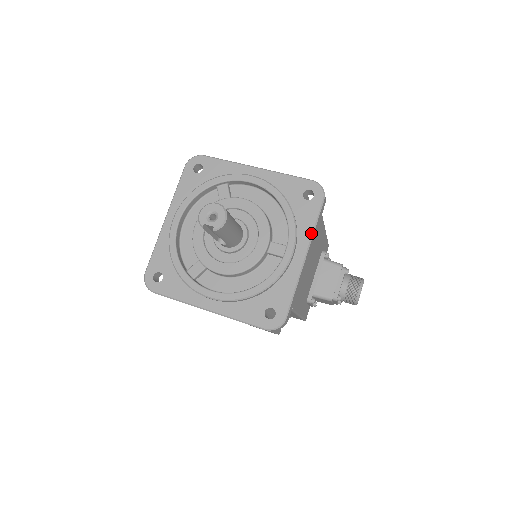
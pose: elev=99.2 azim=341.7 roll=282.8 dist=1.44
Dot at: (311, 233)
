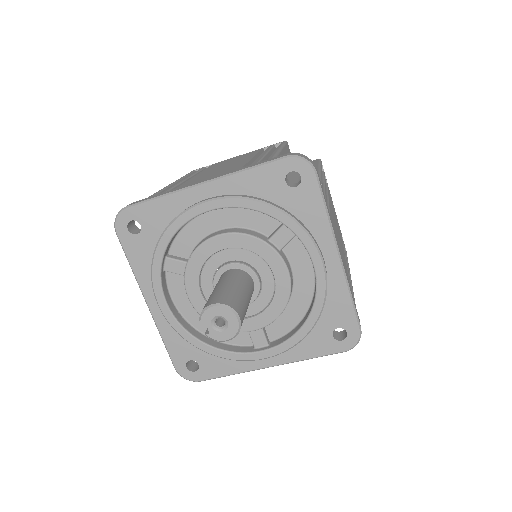
Dot at: (298, 360)
